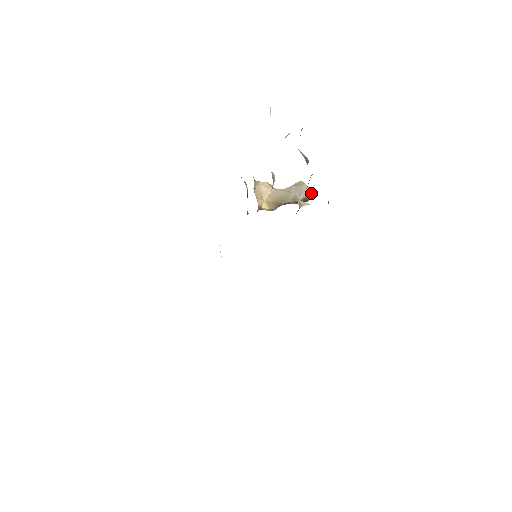
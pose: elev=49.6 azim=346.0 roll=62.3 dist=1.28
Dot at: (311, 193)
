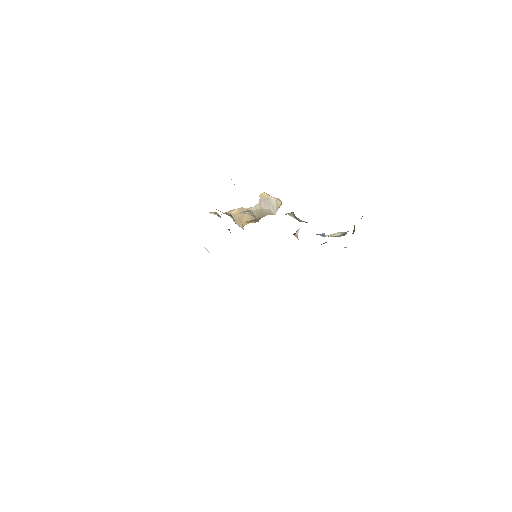
Dot at: (281, 203)
